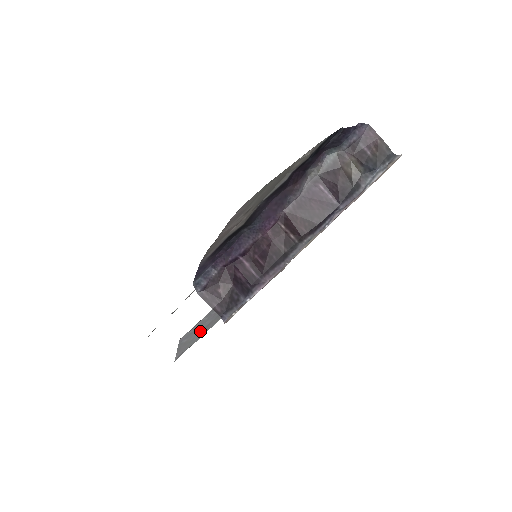
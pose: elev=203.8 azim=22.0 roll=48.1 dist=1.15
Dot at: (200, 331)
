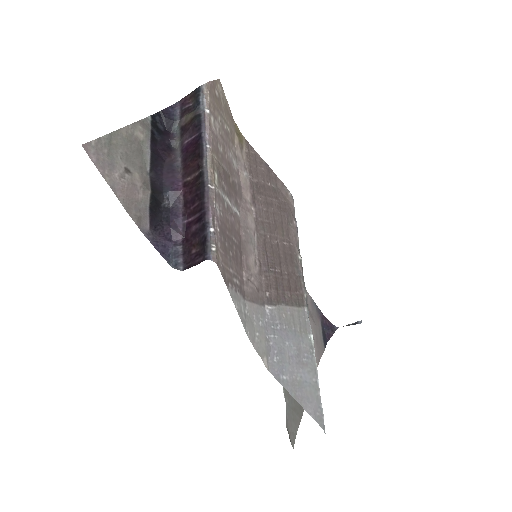
Dot at: (297, 364)
